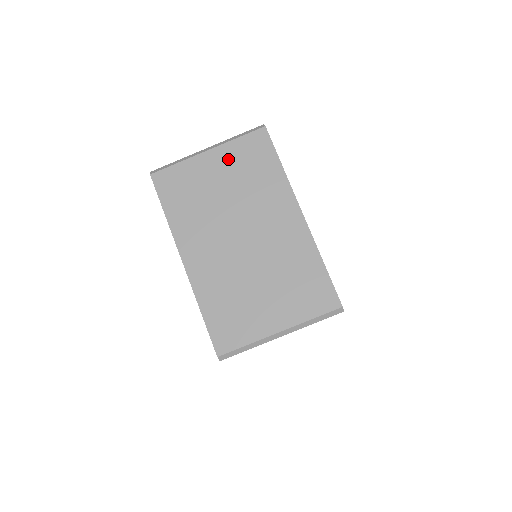
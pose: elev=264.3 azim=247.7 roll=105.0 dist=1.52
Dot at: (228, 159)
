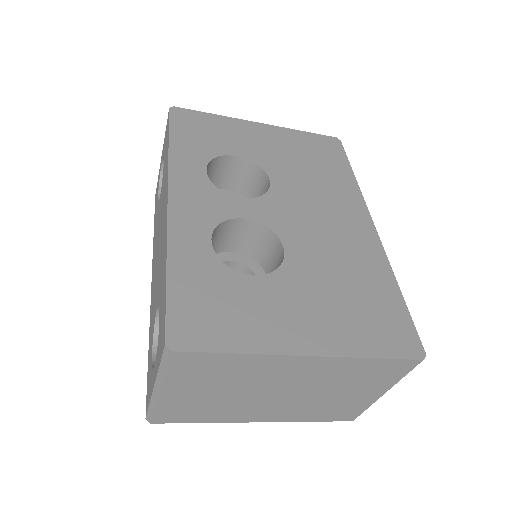
Dot at: (186, 384)
